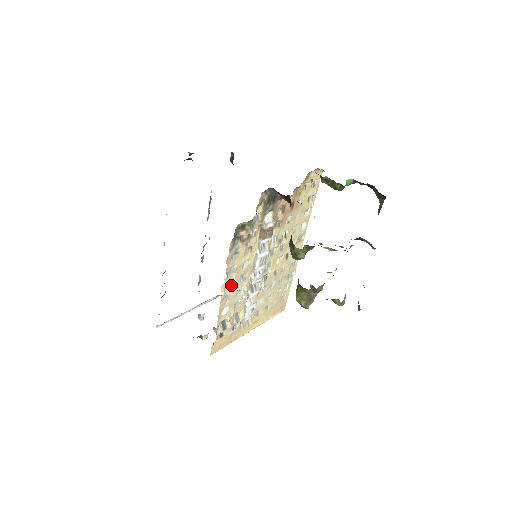
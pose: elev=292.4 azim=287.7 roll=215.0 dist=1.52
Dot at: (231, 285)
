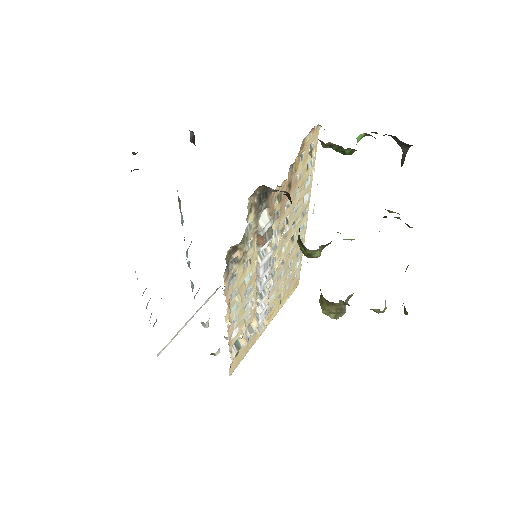
Dot at: (235, 308)
